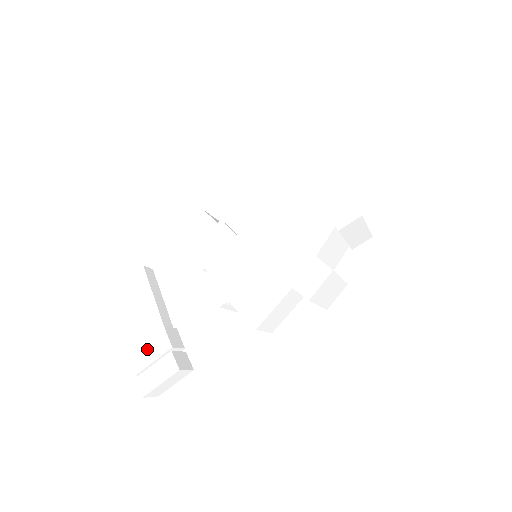
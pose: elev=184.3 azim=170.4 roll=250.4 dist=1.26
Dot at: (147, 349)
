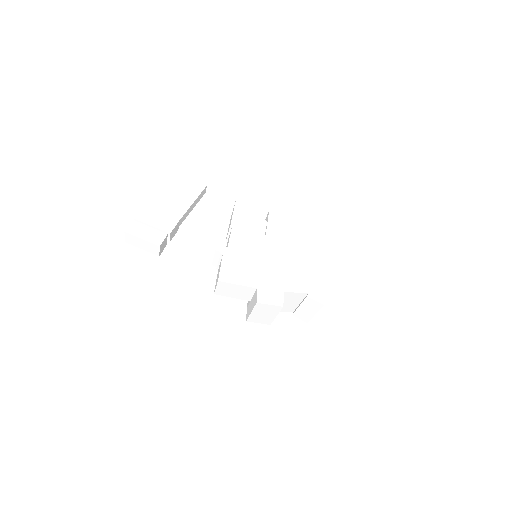
Dot at: (157, 217)
